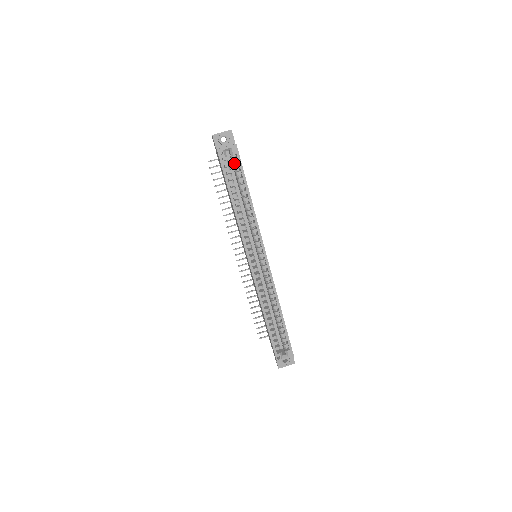
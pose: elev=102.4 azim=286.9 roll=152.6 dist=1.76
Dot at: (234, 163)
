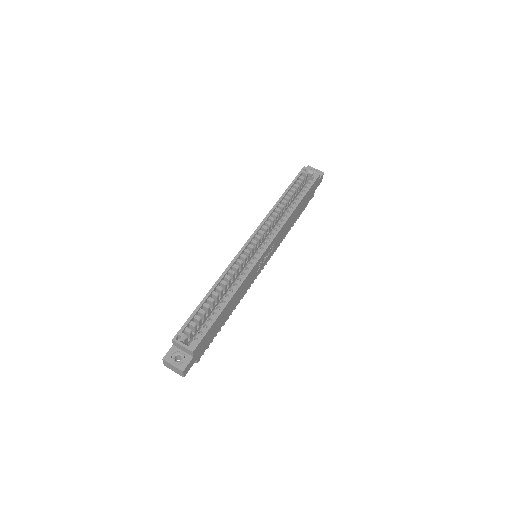
Dot at: occluded
